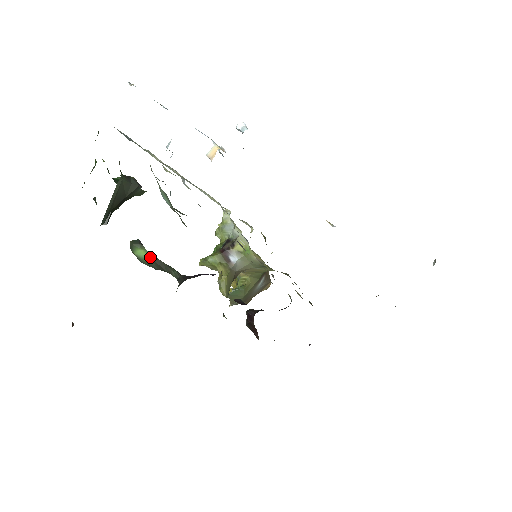
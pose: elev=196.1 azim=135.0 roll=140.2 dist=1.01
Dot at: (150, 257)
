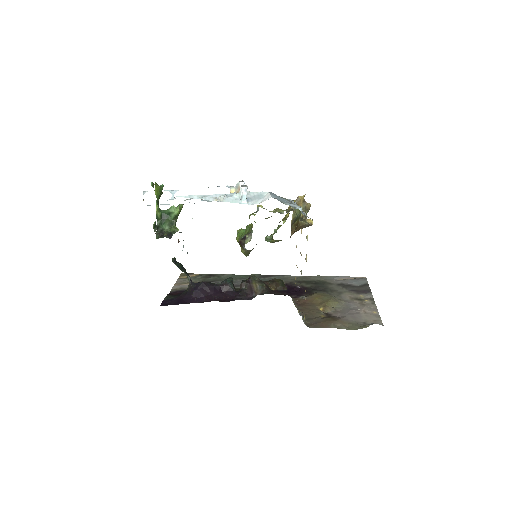
Dot at: occluded
